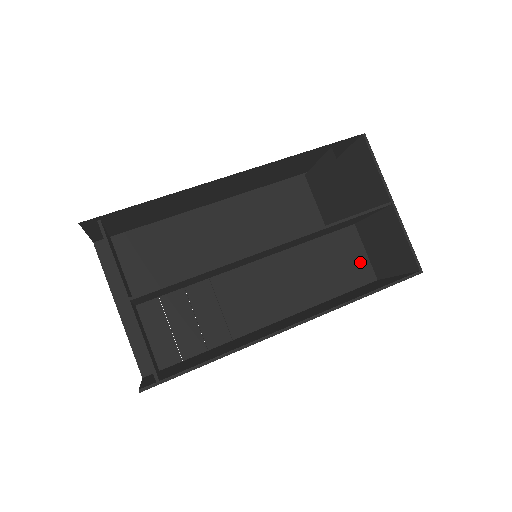
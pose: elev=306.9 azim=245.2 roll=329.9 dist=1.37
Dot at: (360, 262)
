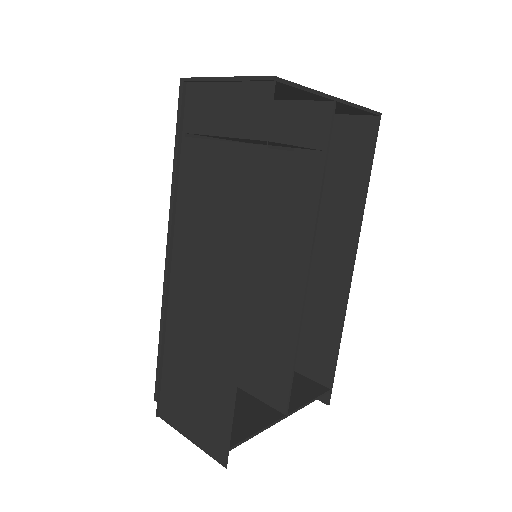
Dot at: occluded
